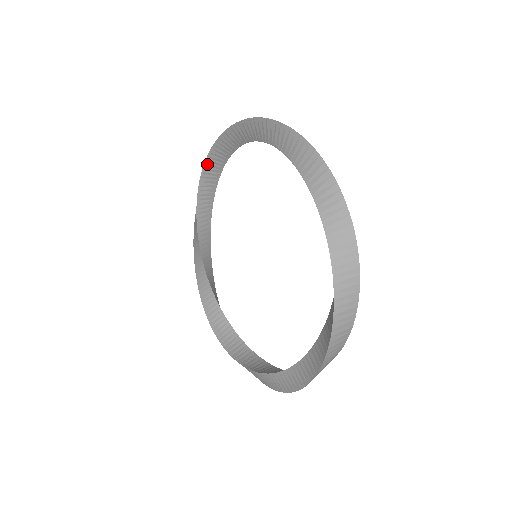
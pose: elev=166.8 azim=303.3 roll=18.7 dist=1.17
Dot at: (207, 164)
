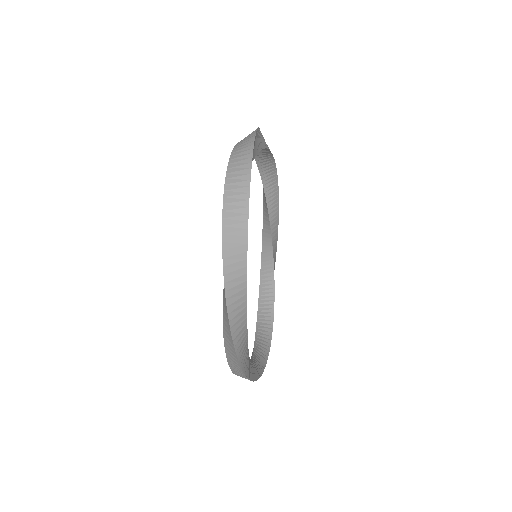
Dot at: occluded
